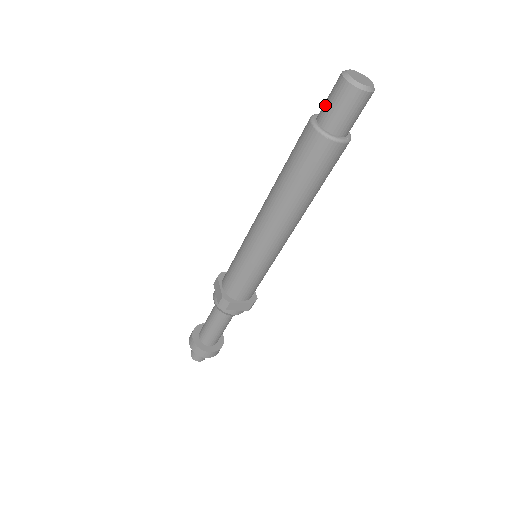
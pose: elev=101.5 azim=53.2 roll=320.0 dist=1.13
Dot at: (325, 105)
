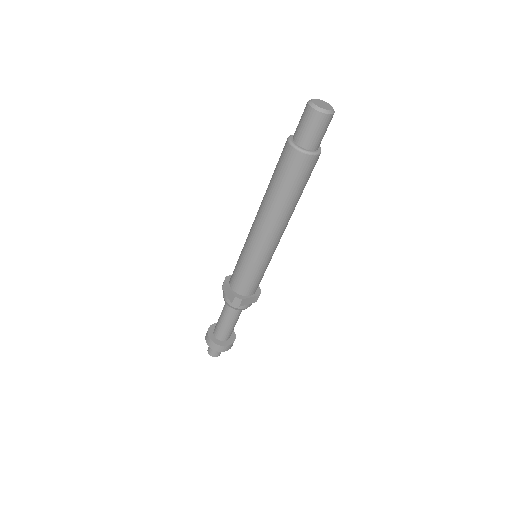
Dot at: (299, 129)
